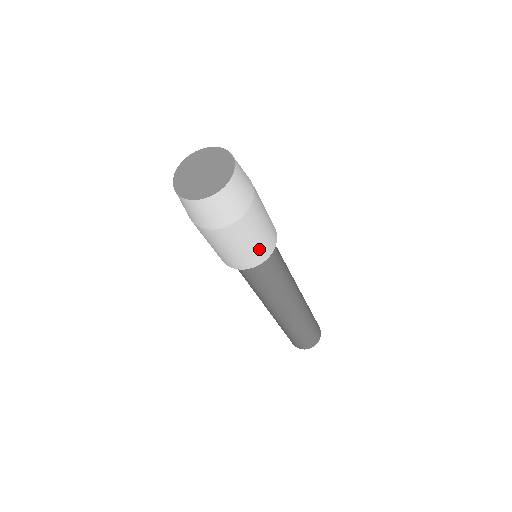
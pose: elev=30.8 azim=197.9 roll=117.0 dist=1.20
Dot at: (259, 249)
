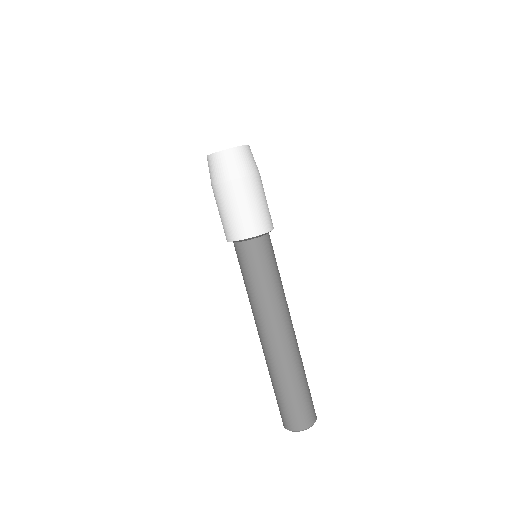
Dot at: (251, 220)
